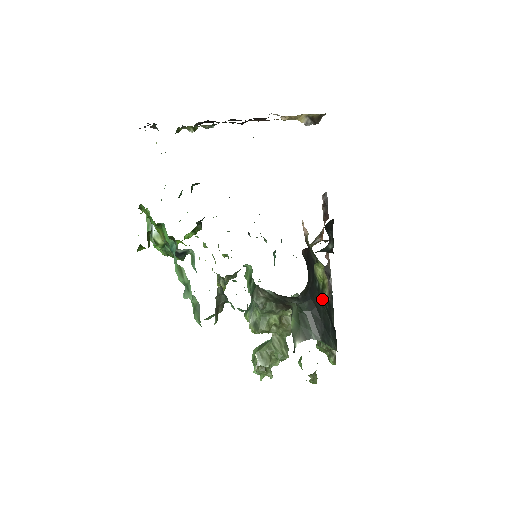
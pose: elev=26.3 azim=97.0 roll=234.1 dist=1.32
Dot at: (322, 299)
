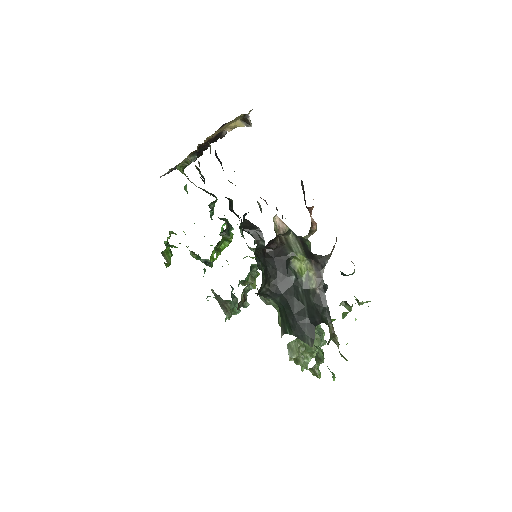
Dot at: (305, 292)
